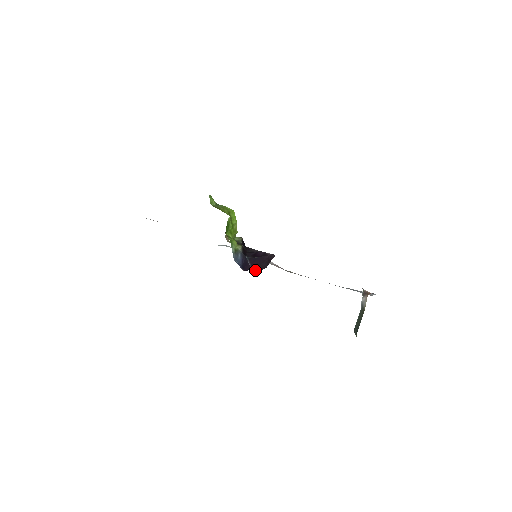
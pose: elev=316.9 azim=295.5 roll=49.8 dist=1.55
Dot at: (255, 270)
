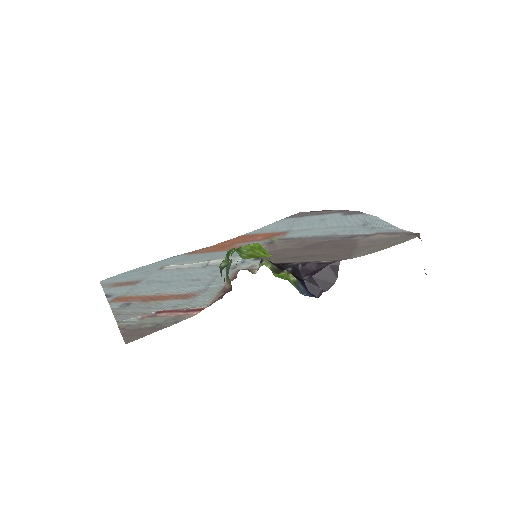
Dot at: (328, 289)
